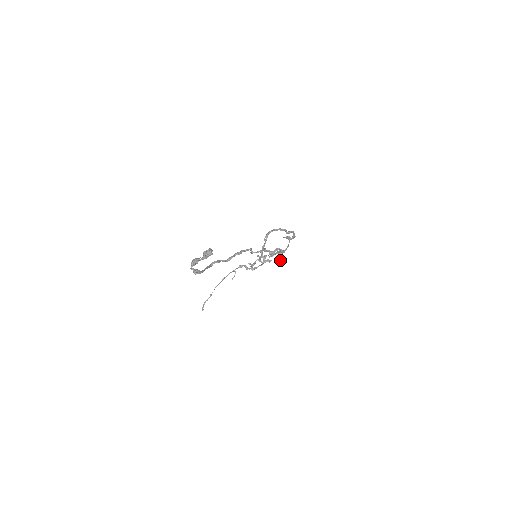
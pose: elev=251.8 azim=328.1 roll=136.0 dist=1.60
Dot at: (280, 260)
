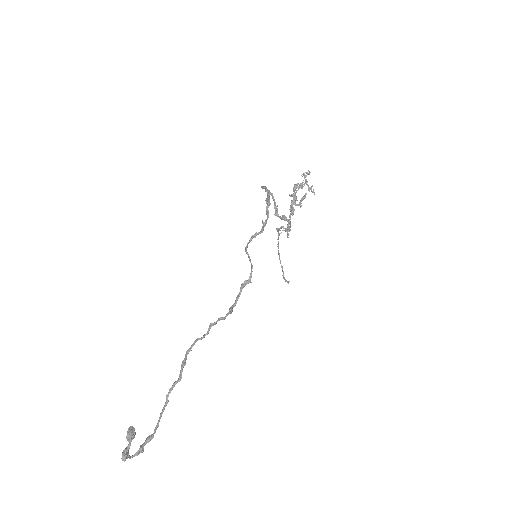
Dot at: occluded
